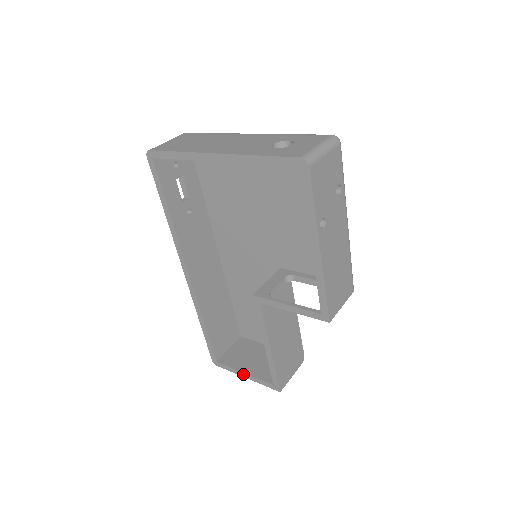
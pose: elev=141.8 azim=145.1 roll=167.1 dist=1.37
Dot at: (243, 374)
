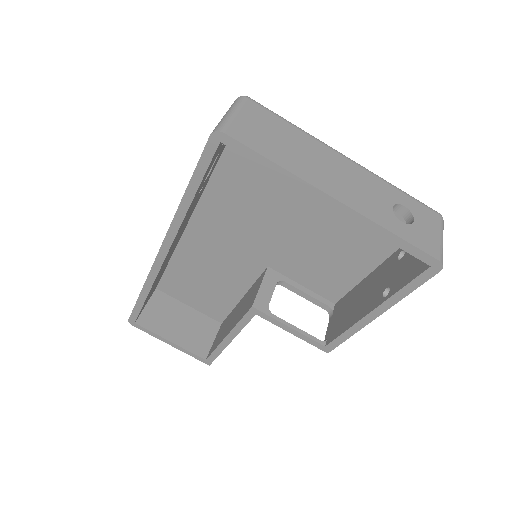
Dot at: (169, 342)
